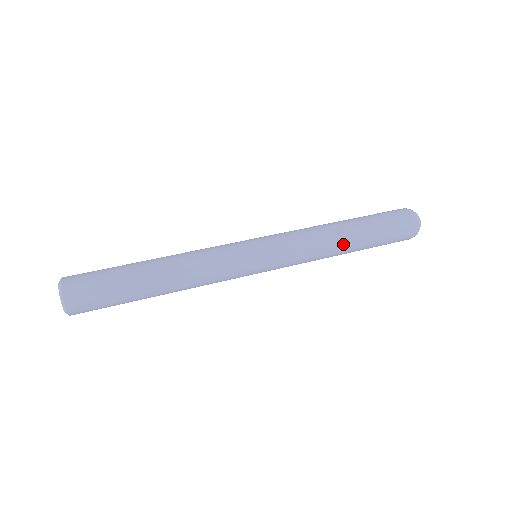
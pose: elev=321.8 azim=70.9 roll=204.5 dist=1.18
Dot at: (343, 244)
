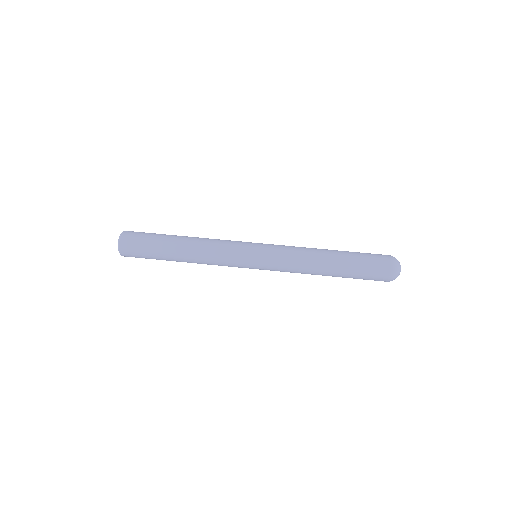
Dot at: (324, 258)
